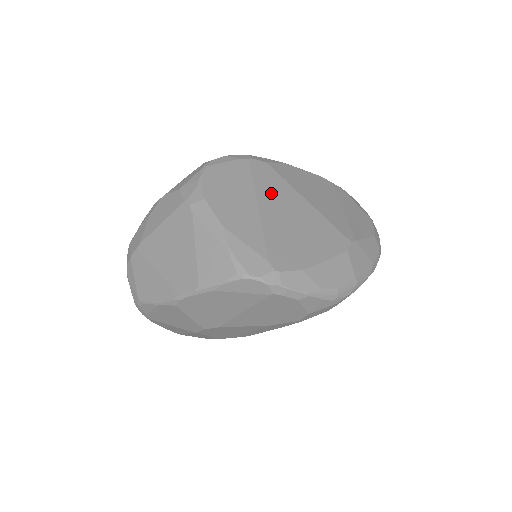
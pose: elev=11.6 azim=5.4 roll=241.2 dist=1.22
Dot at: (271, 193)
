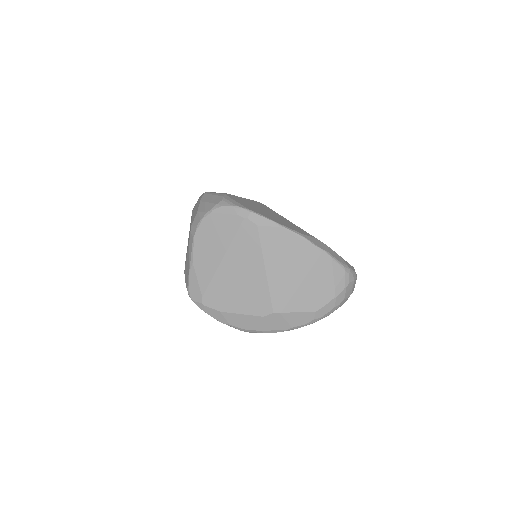
Dot at: (240, 253)
